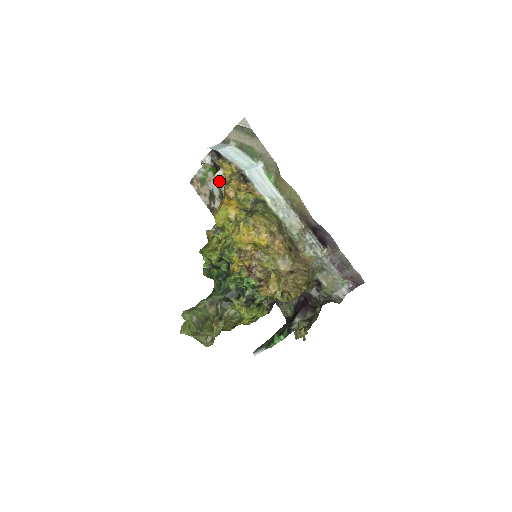
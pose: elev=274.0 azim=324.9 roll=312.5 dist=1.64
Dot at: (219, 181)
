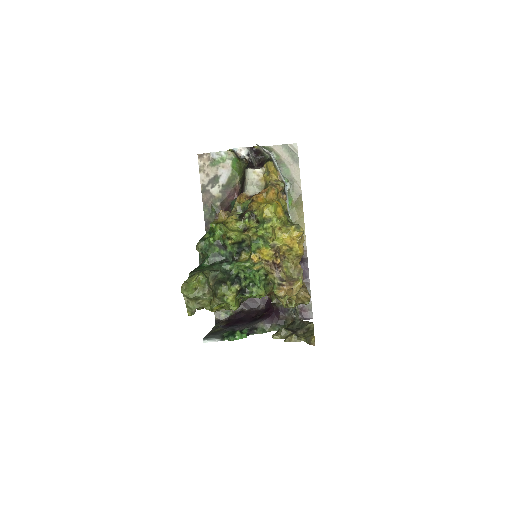
Dot at: (254, 176)
